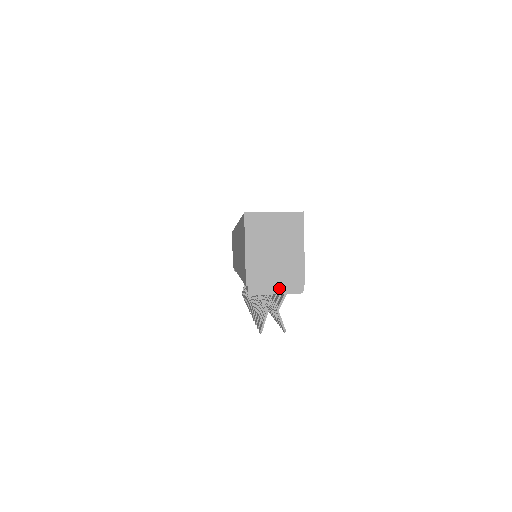
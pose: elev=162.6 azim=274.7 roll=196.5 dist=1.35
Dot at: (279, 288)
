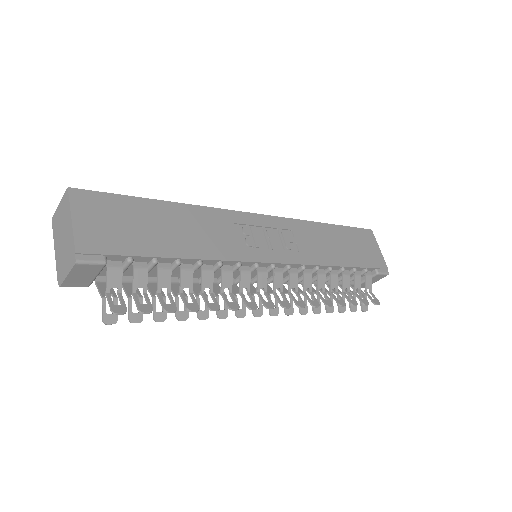
Dot at: (67, 269)
